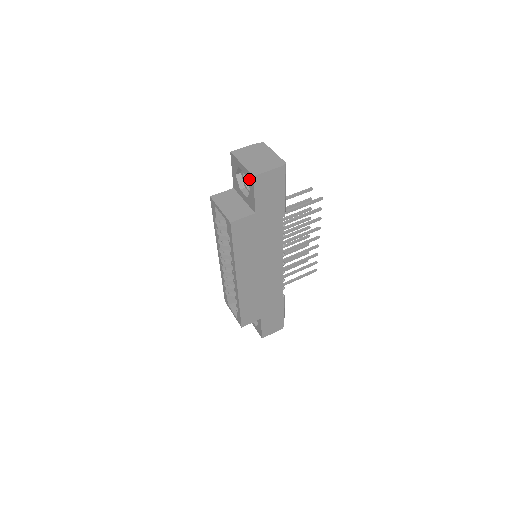
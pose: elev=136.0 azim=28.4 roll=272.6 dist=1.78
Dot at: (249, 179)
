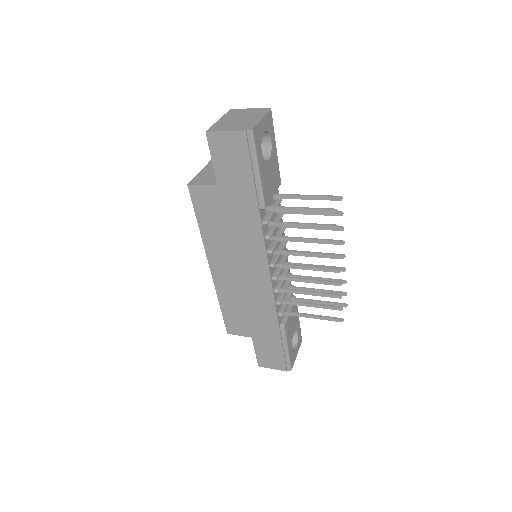
Dot at: occluded
